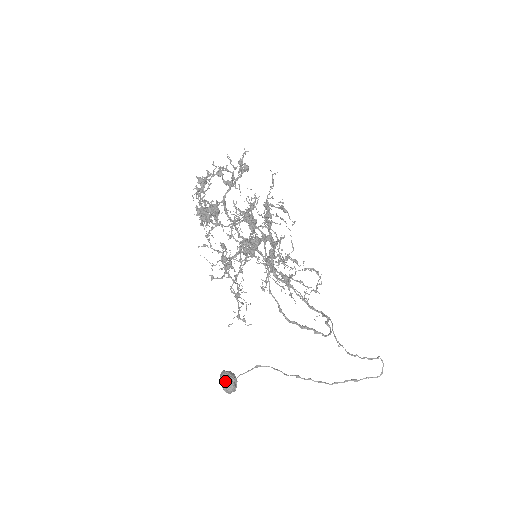
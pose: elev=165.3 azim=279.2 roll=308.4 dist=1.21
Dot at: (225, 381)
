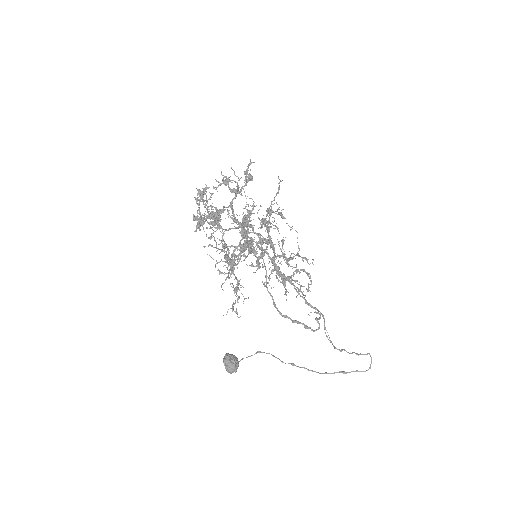
Dot at: (227, 363)
